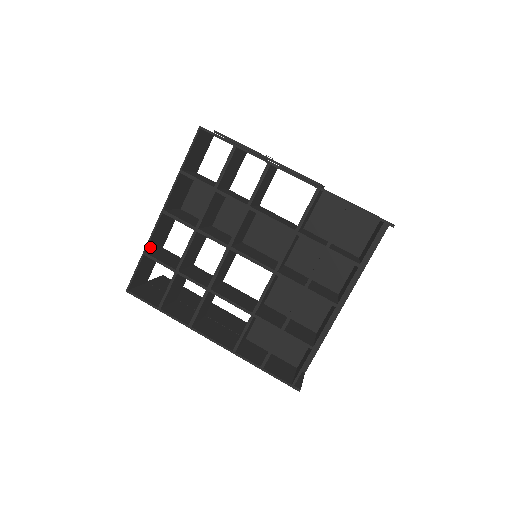
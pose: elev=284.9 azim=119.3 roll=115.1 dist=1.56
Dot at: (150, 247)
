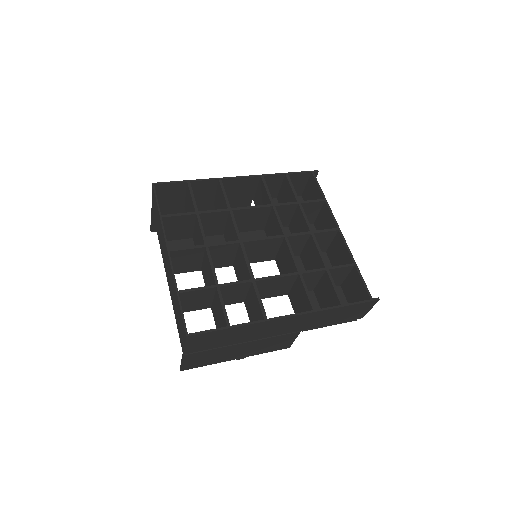
Dot at: occluded
